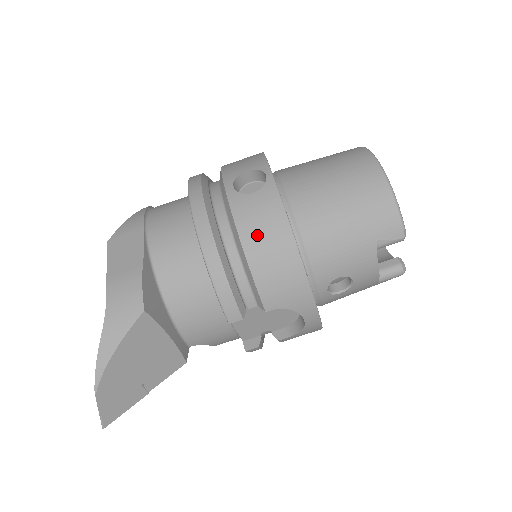
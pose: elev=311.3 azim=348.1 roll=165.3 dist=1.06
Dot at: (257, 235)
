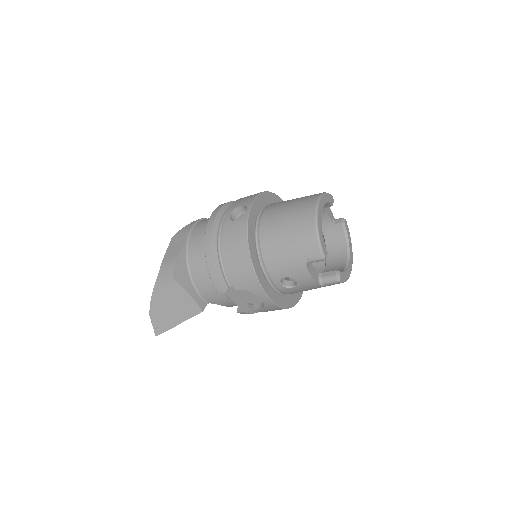
Dot at: (231, 246)
